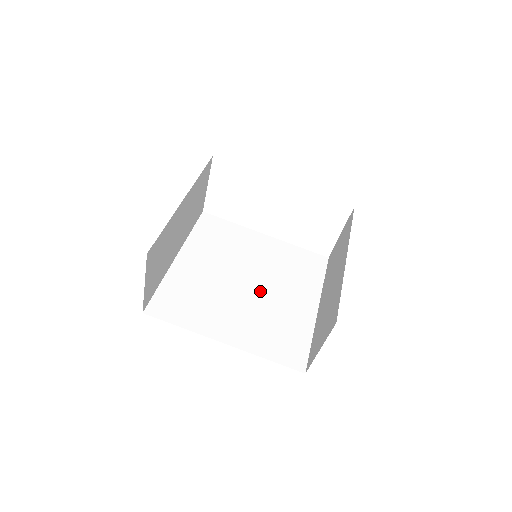
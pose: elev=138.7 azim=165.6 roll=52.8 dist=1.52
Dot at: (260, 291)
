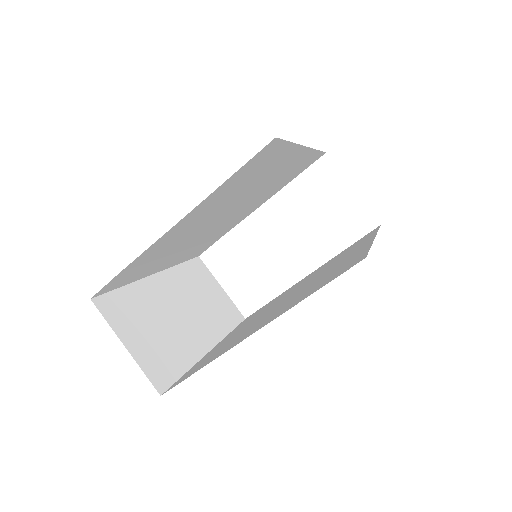
Dot at: (301, 288)
